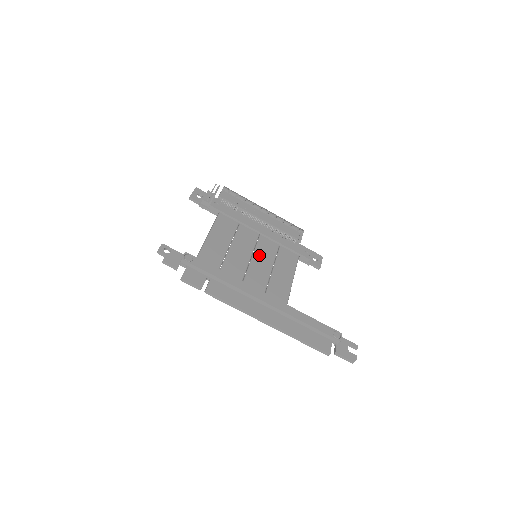
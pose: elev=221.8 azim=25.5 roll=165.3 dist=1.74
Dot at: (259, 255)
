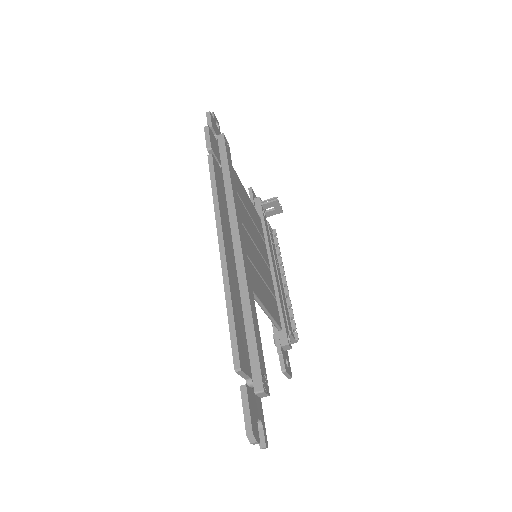
Dot at: (260, 258)
